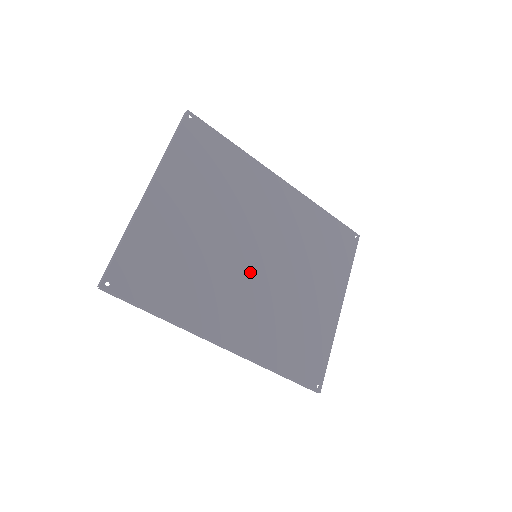
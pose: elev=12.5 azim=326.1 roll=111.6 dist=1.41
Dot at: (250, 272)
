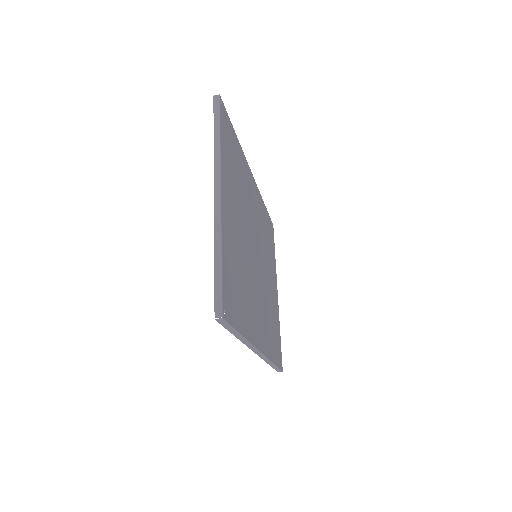
Dot at: (257, 273)
